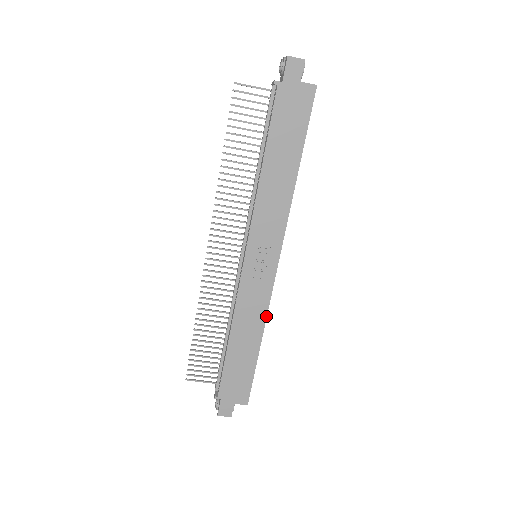
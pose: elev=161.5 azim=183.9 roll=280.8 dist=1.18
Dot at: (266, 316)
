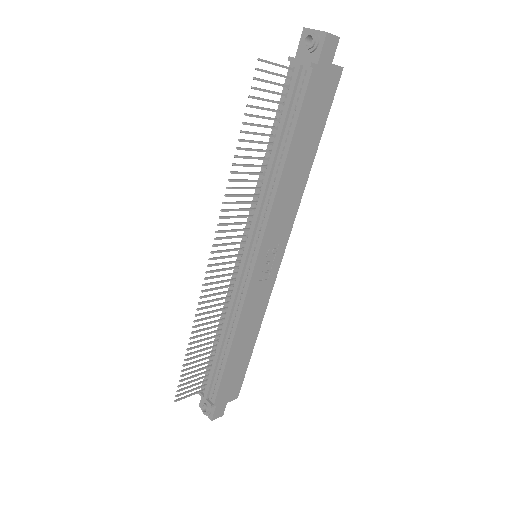
Dot at: (264, 313)
